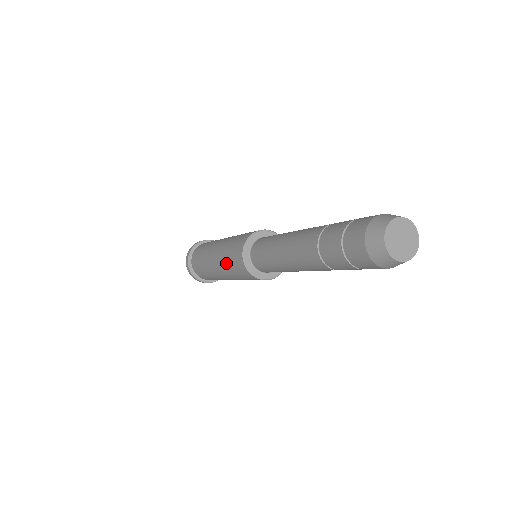
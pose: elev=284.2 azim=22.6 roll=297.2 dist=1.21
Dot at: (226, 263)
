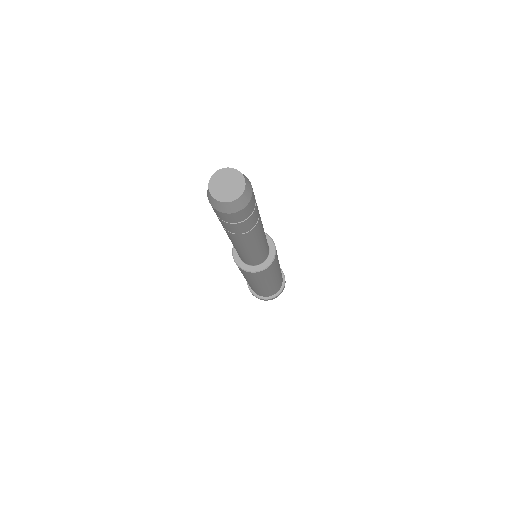
Dot at: occluded
